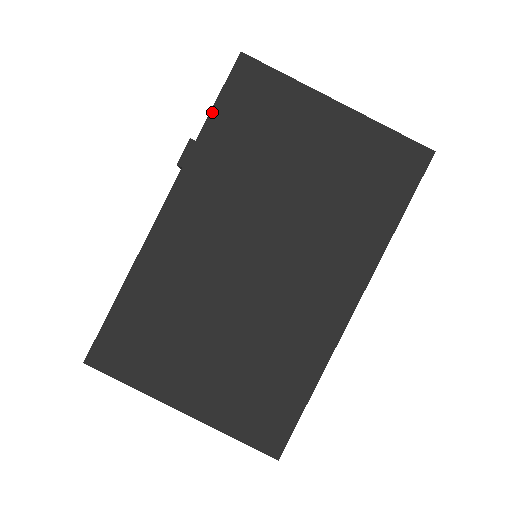
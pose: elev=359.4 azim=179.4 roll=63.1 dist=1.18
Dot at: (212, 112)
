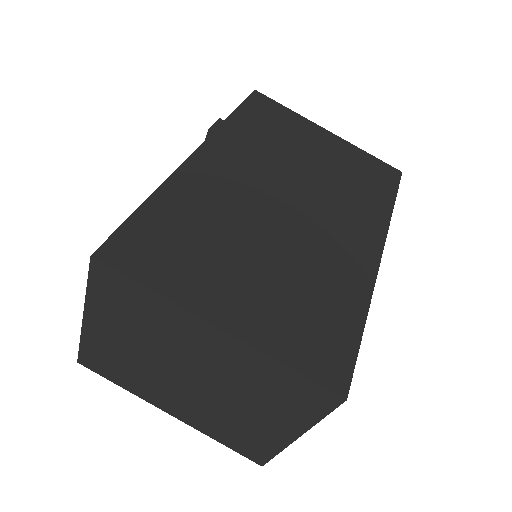
Dot at: (237, 110)
